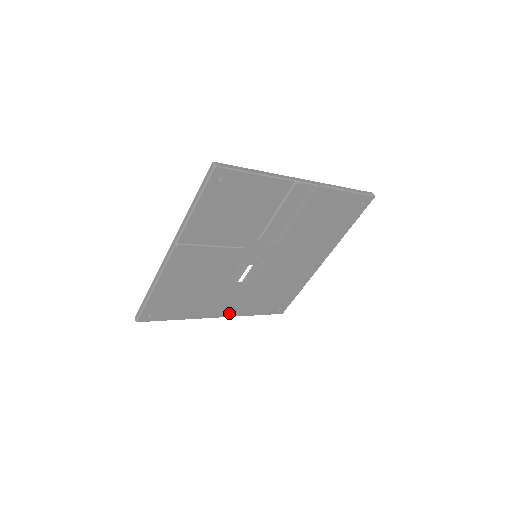
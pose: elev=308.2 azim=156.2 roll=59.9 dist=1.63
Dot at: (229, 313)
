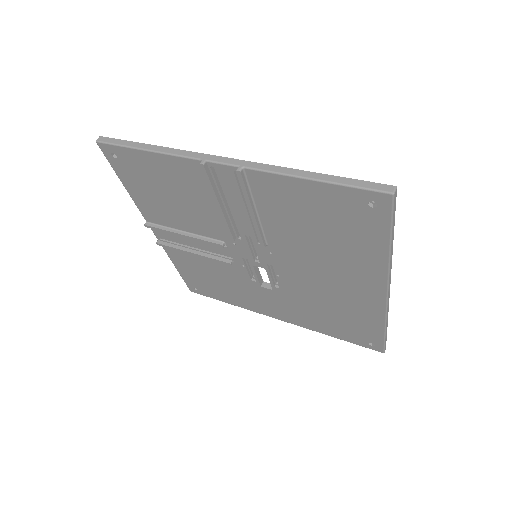
Dot at: (289, 319)
